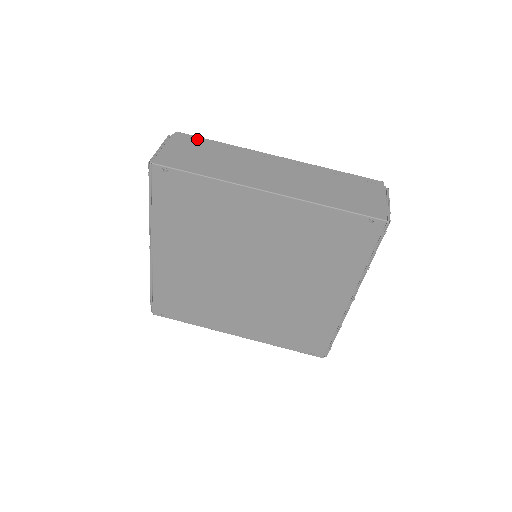
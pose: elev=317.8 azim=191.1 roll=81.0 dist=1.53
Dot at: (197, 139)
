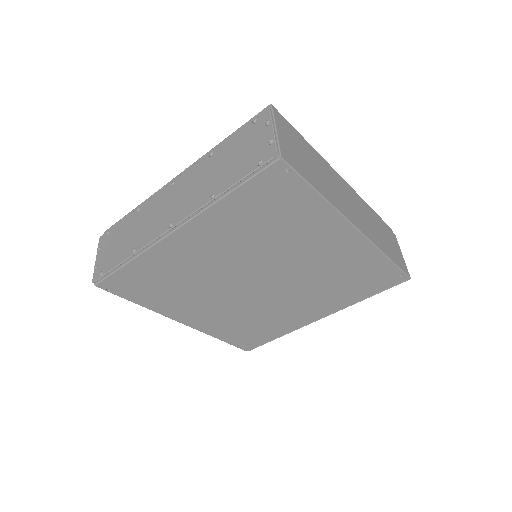
Dot at: (290, 126)
